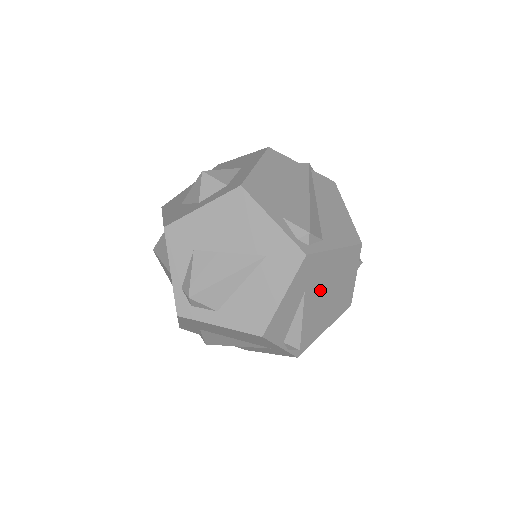
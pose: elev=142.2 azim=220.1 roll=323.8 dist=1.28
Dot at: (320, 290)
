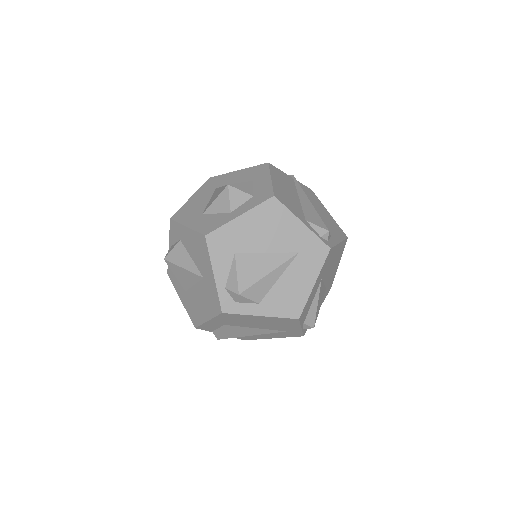
Dot at: (326, 277)
